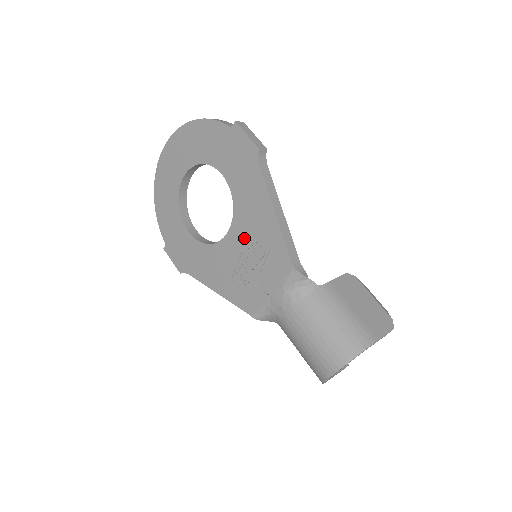
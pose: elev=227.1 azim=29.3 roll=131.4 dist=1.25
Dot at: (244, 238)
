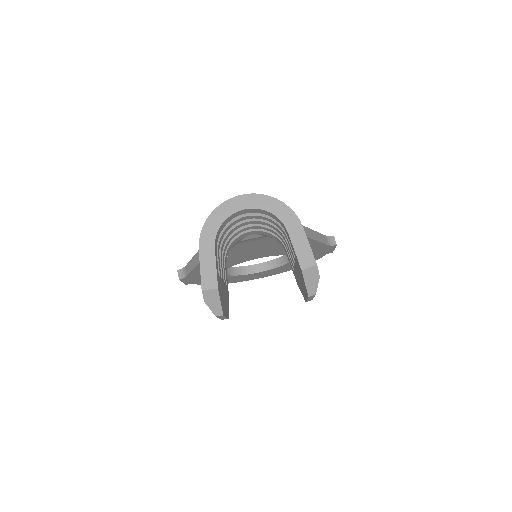
Dot at: occluded
